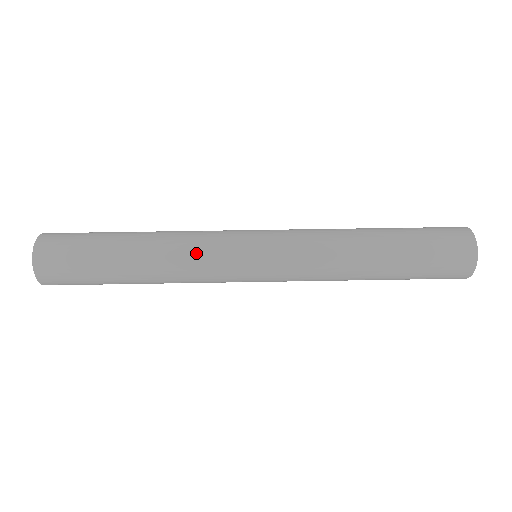
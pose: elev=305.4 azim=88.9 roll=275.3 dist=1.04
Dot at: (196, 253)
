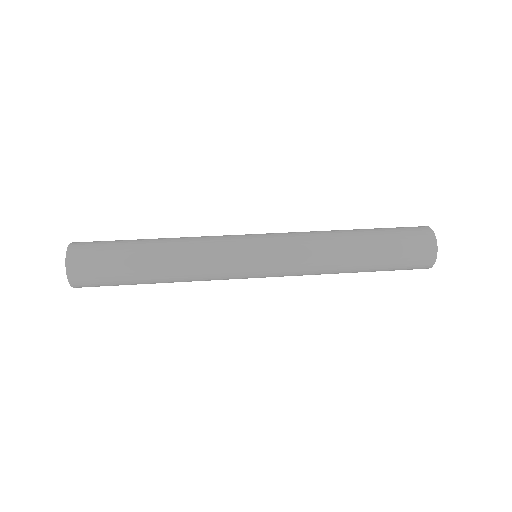
Dot at: (207, 250)
